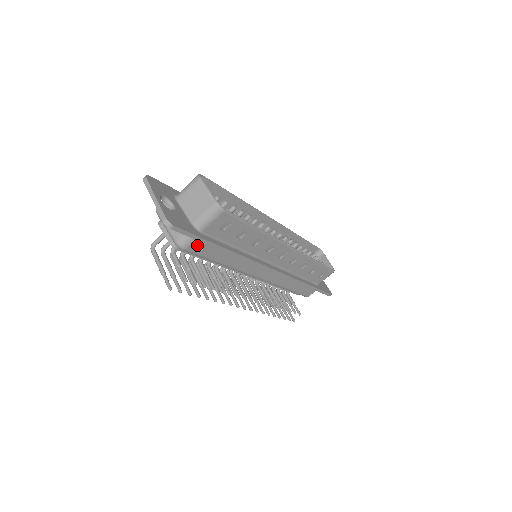
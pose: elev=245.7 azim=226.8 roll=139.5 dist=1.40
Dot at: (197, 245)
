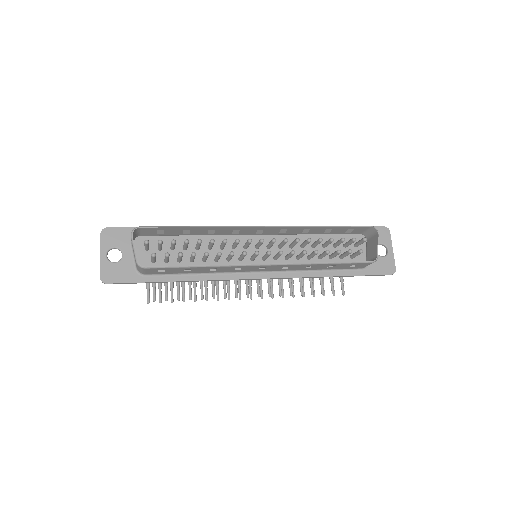
Dot at: occluded
